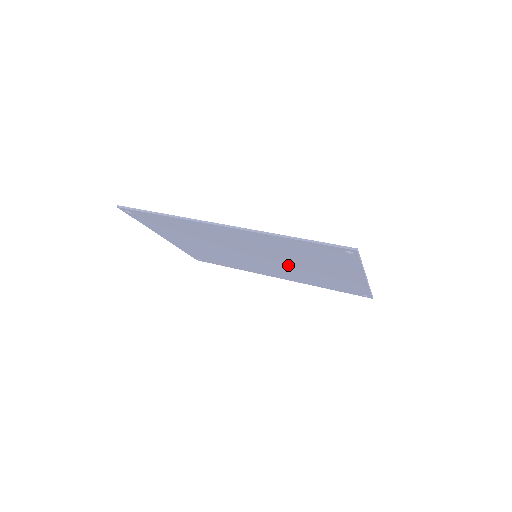
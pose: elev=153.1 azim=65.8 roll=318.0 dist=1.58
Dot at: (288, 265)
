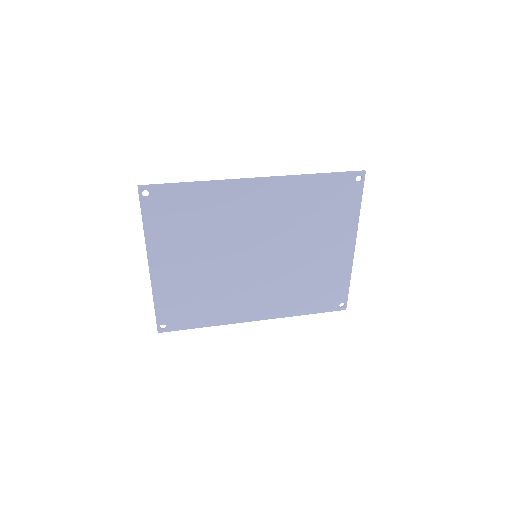
Dot at: (285, 260)
